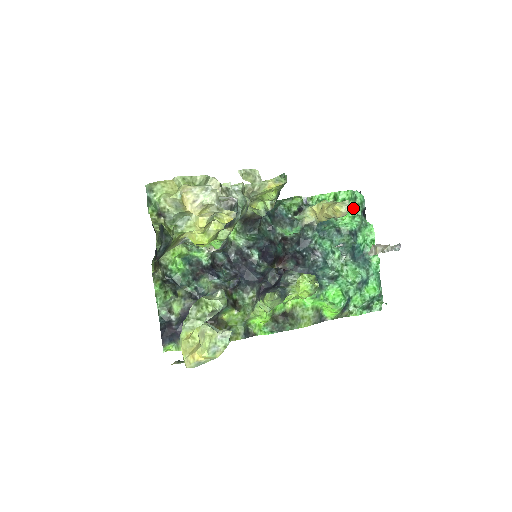
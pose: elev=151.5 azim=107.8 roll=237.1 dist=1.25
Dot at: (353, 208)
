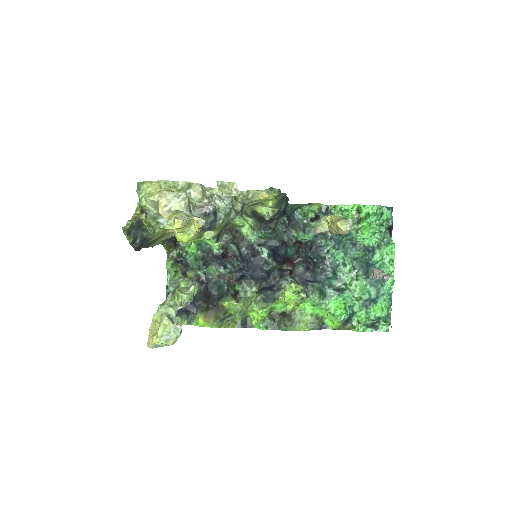
Dot at: (377, 224)
